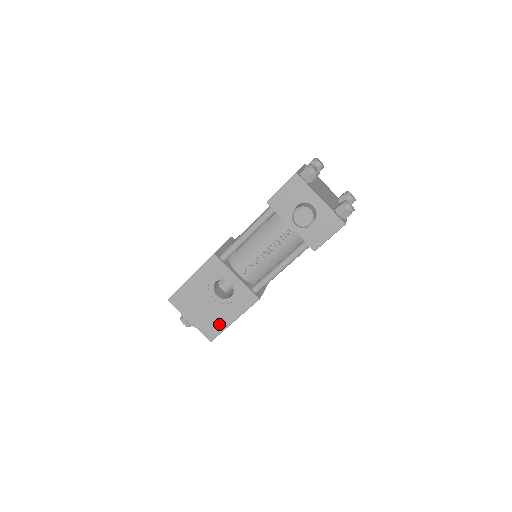
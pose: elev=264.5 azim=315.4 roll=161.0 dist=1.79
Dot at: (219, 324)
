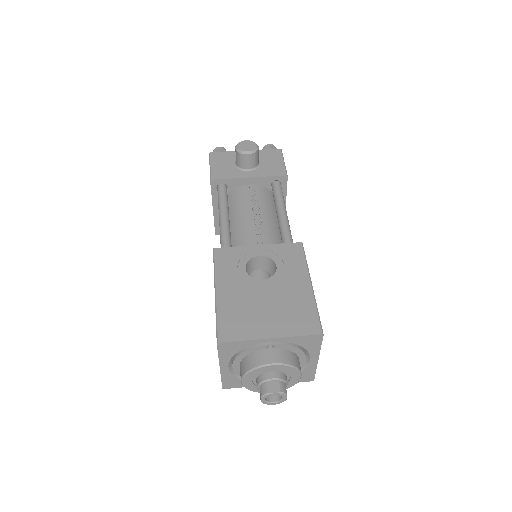
Dot at: (303, 304)
